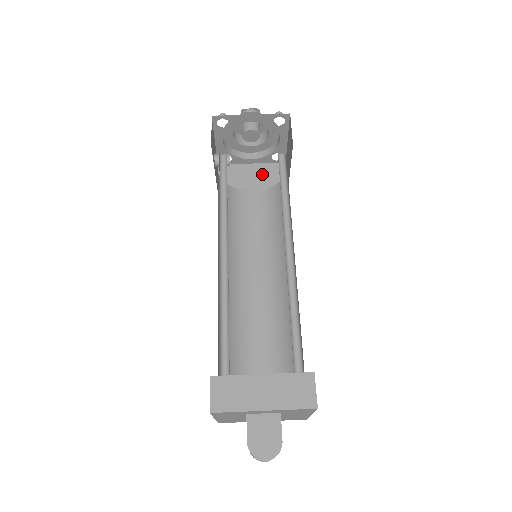
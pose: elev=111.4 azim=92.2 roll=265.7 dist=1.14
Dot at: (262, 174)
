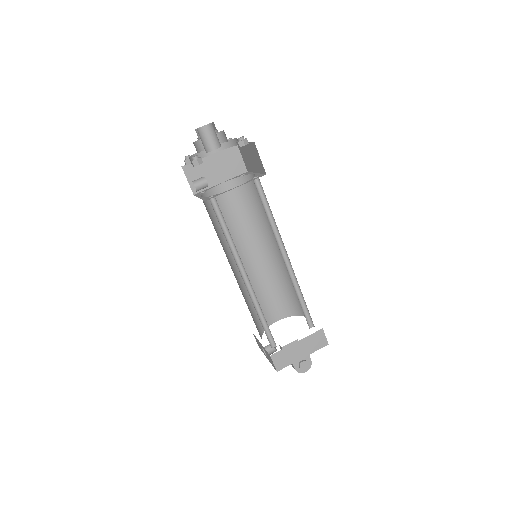
Dot at: (222, 163)
